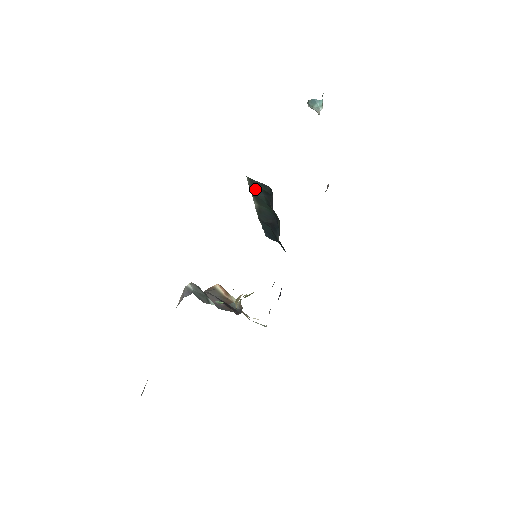
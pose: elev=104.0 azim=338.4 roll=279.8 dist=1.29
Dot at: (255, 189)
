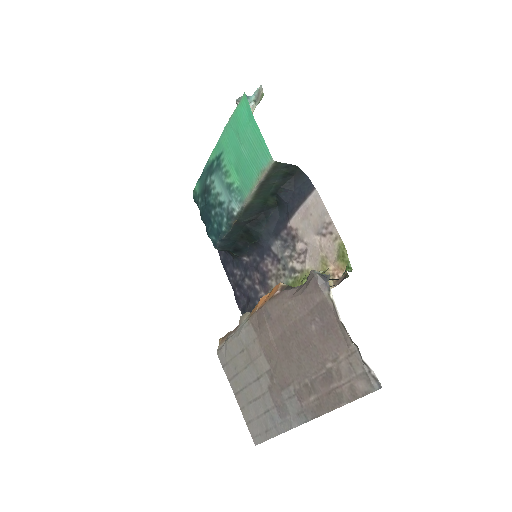
Dot at: (272, 176)
